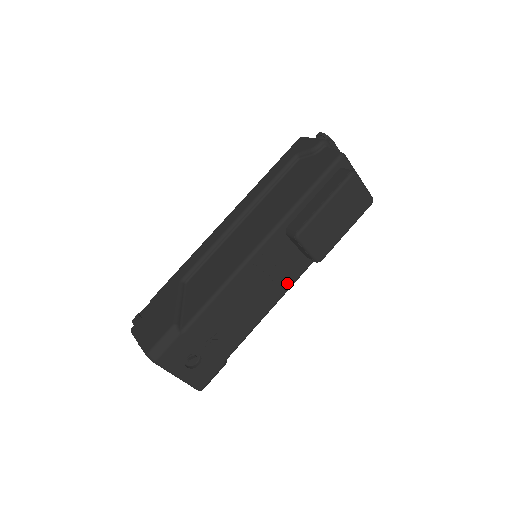
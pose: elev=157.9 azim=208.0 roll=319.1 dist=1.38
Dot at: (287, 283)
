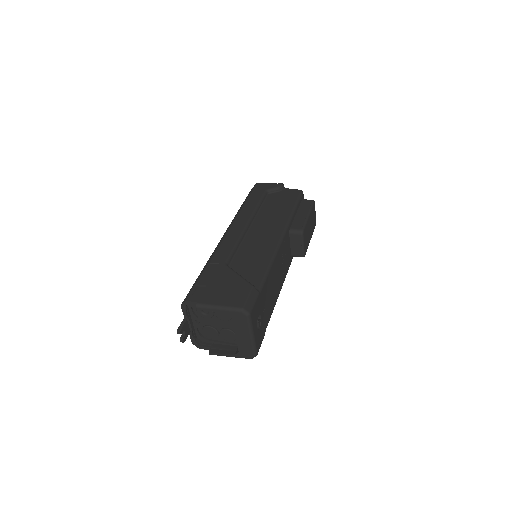
Dot at: (286, 273)
